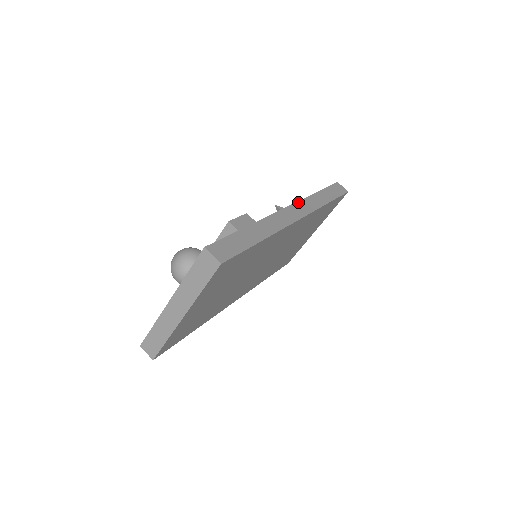
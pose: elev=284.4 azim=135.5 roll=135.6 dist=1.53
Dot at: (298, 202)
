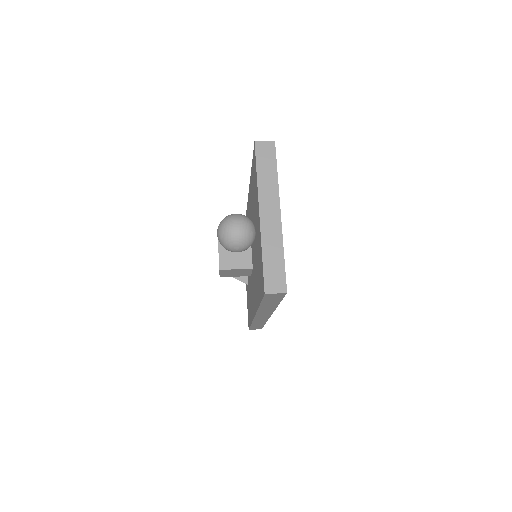
Dot at: occluded
